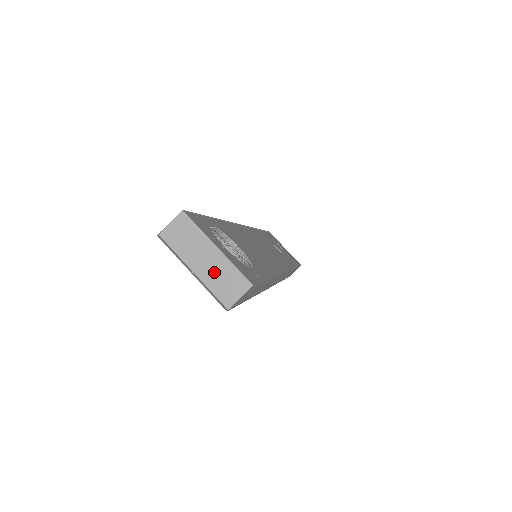
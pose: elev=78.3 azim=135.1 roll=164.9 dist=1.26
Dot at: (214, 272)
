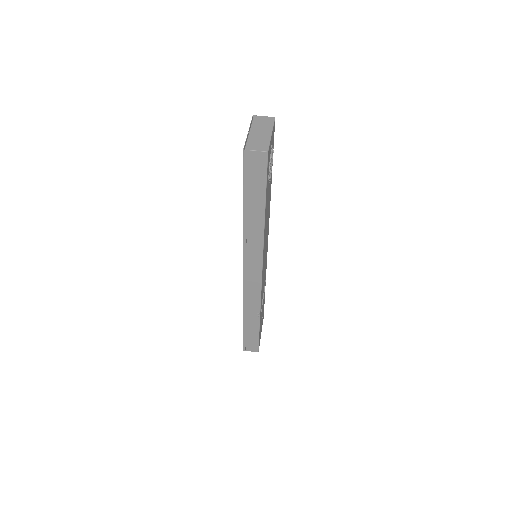
Dot at: (258, 137)
